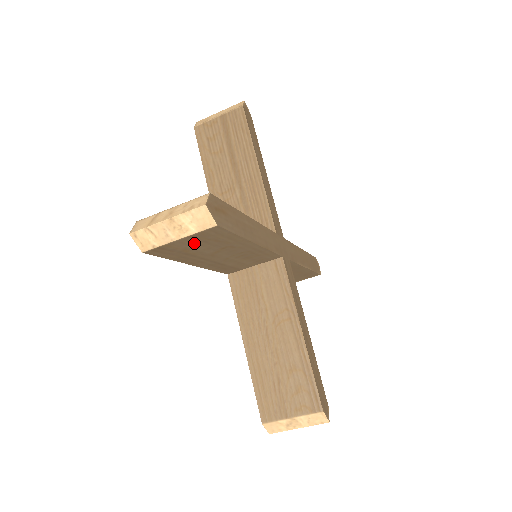
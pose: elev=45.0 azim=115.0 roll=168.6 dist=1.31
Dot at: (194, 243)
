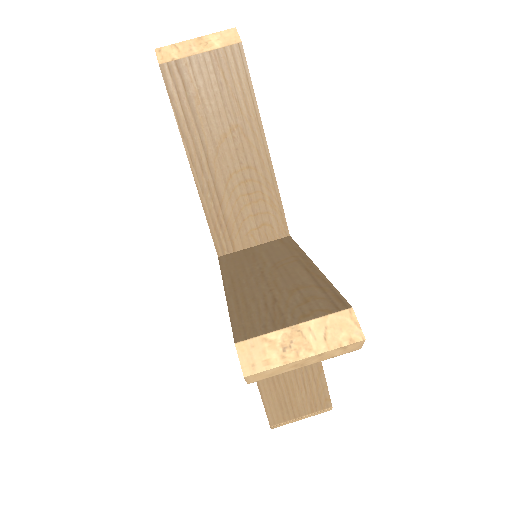
Dot at: (210, 81)
